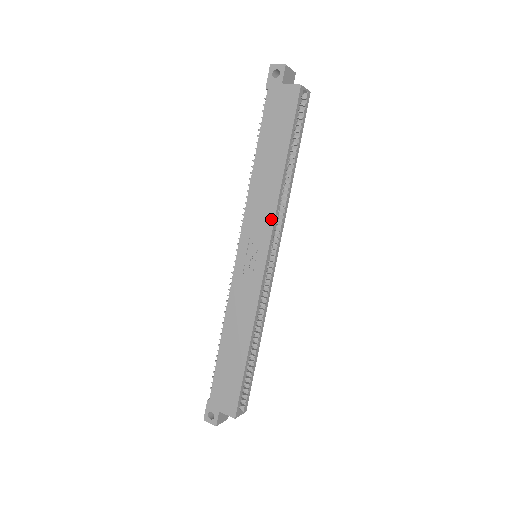
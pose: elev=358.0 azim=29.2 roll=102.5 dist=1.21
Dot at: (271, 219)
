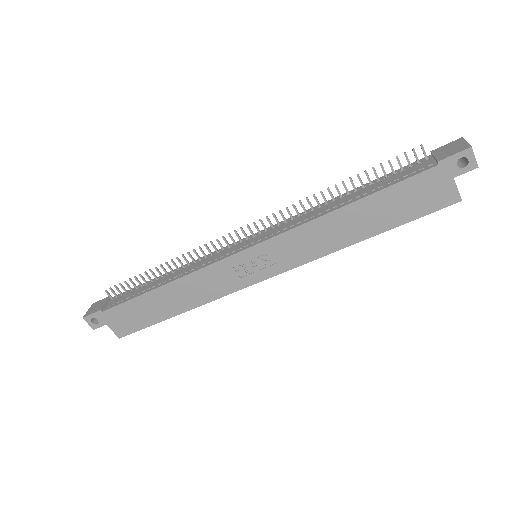
Dot at: (305, 260)
